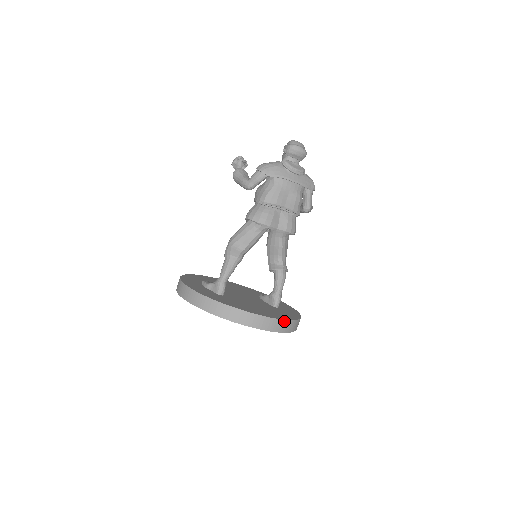
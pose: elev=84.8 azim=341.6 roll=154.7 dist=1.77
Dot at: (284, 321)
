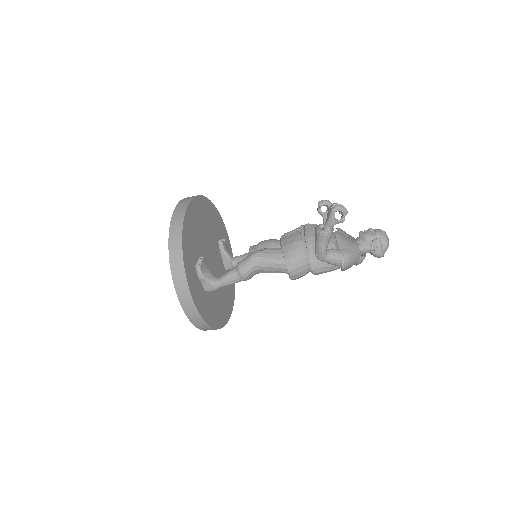
Dot at: (231, 313)
